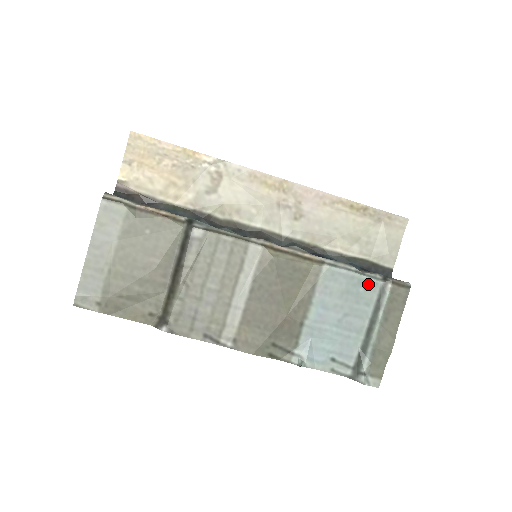
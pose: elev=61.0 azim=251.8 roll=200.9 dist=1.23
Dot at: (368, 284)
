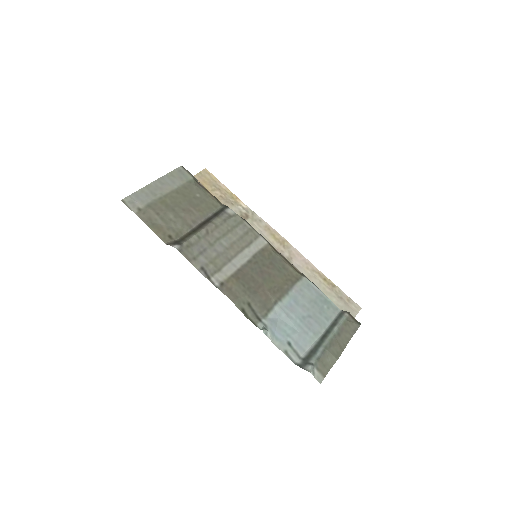
Dot at: (331, 306)
